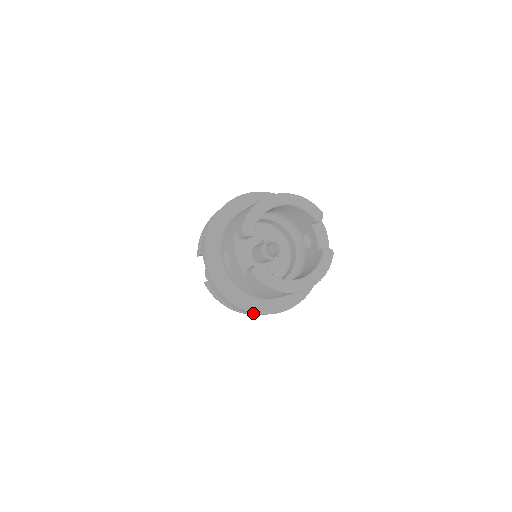
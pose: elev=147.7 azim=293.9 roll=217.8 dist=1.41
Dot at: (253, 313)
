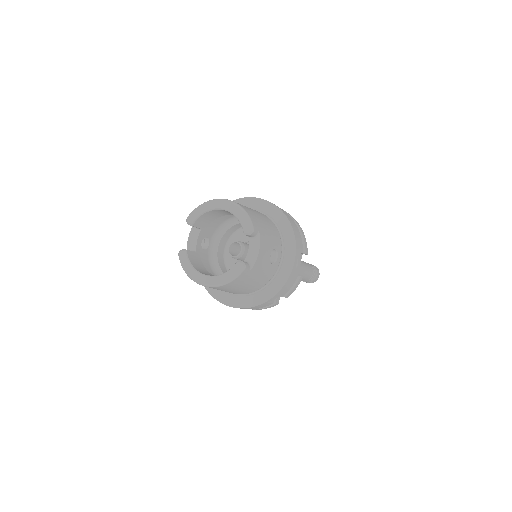
Dot at: (214, 296)
